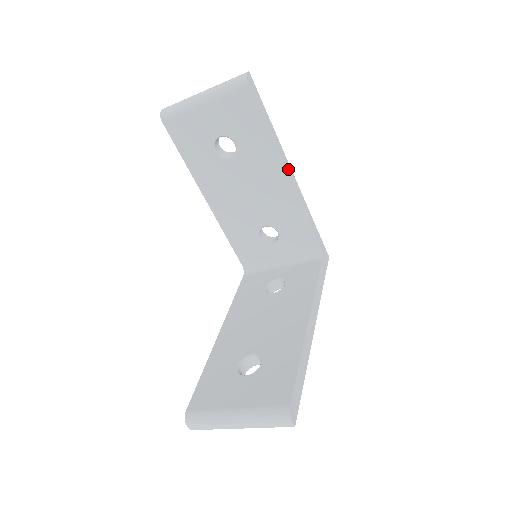
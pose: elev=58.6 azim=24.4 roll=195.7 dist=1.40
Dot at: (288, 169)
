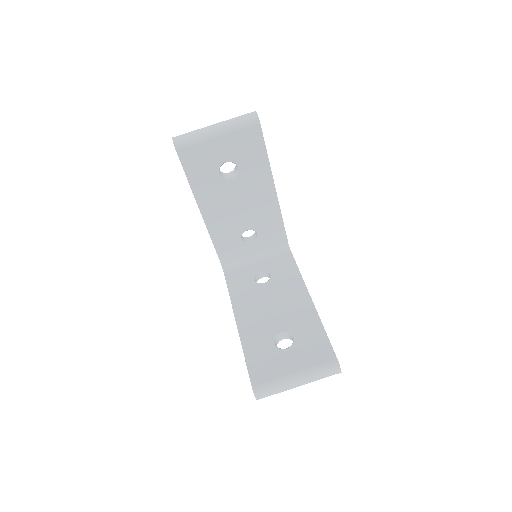
Dot at: occluded
